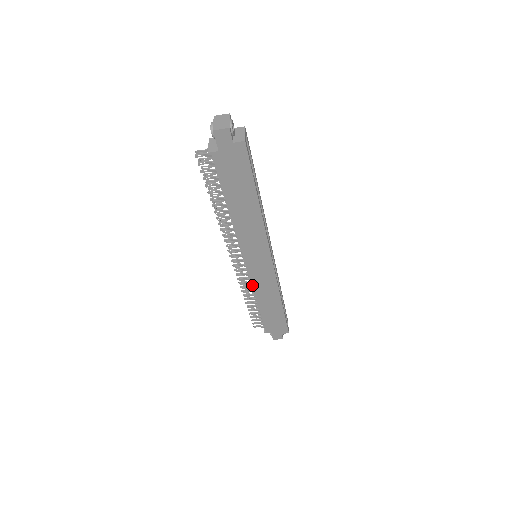
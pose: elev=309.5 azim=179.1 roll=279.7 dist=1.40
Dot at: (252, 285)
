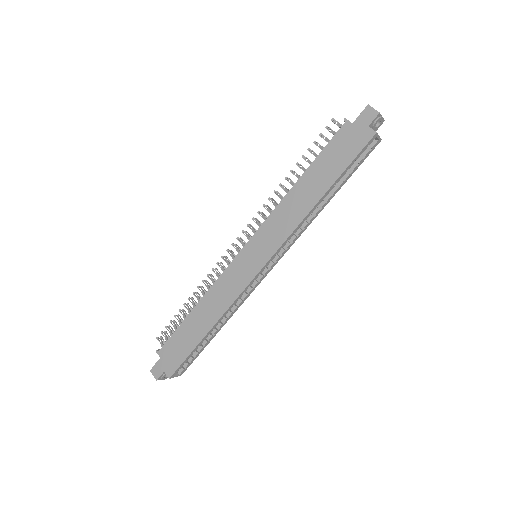
Dot at: (220, 277)
